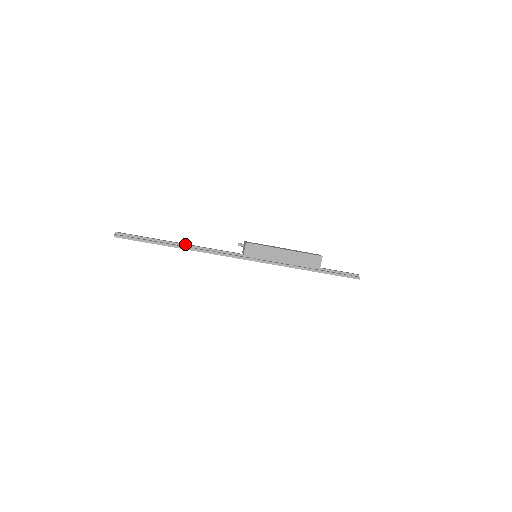
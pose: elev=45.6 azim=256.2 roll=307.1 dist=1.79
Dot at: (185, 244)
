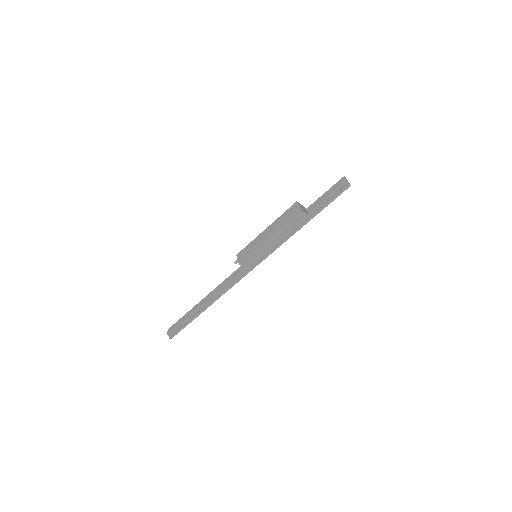
Dot at: (208, 300)
